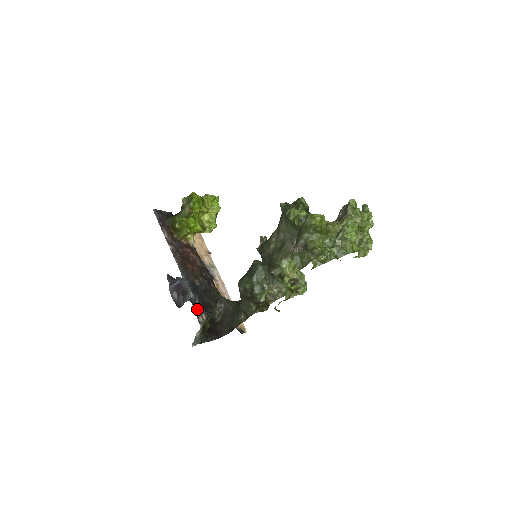
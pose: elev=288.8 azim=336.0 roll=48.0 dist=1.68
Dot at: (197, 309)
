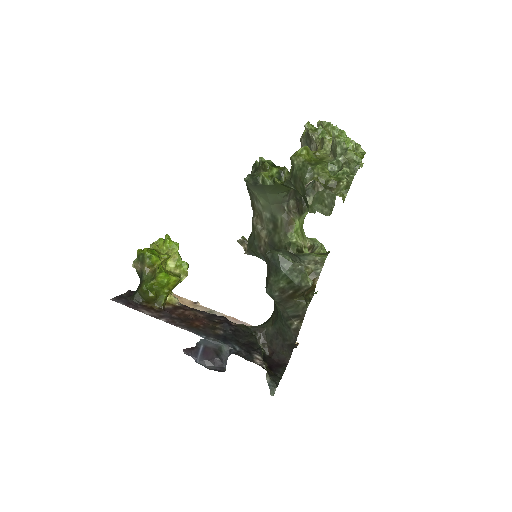
Dot at: (245, 355)
